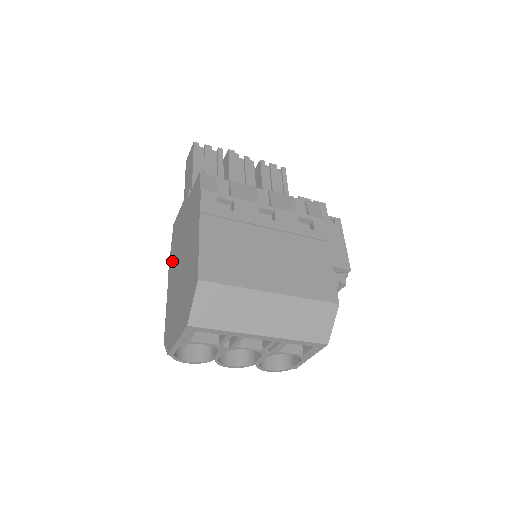
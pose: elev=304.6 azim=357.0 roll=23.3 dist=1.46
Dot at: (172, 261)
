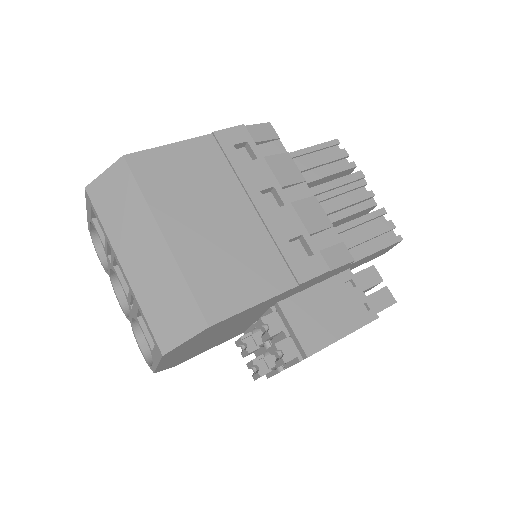
Dot at: occluded
